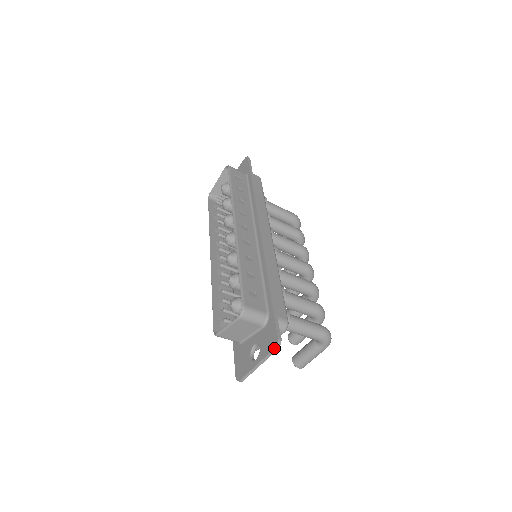
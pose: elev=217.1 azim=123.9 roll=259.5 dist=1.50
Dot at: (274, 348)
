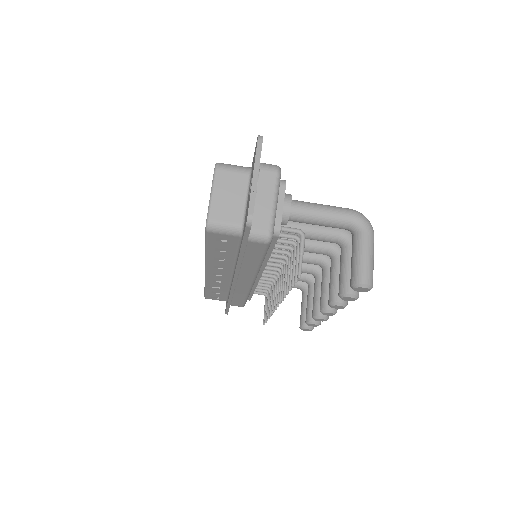
Dot at: (257, 140)
